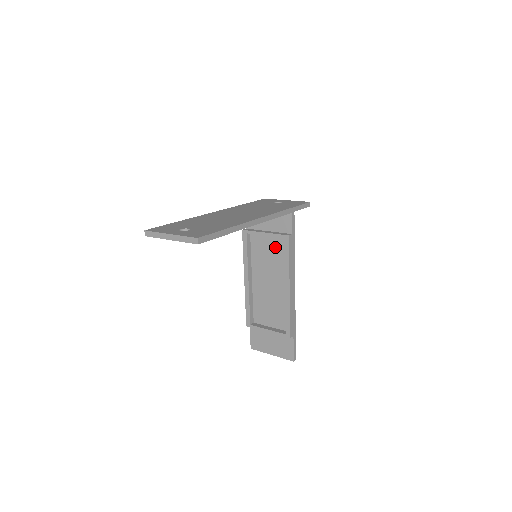
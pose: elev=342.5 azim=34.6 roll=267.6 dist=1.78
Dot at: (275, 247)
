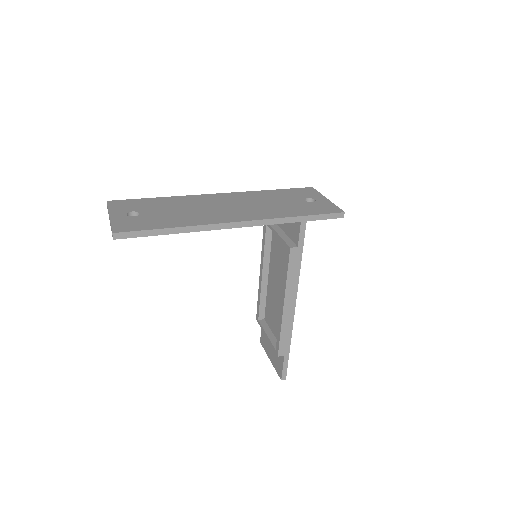
Dot at: (285, 252)
